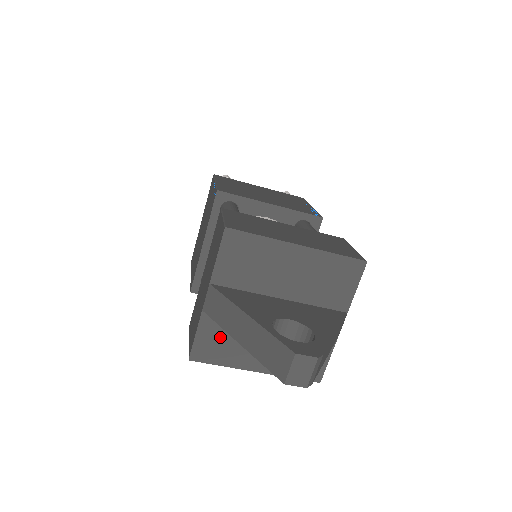
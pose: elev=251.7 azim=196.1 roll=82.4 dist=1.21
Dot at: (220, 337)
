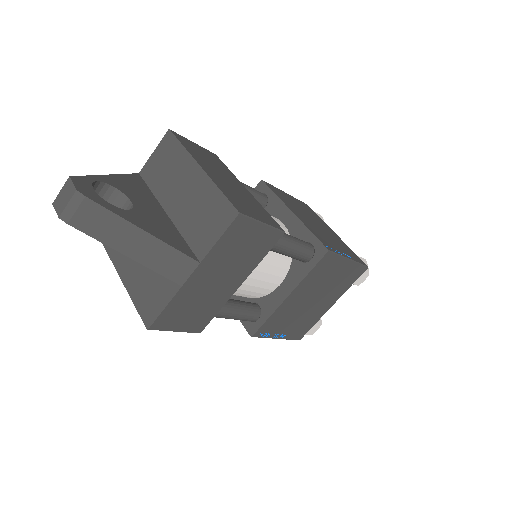
Dot at: occluded
